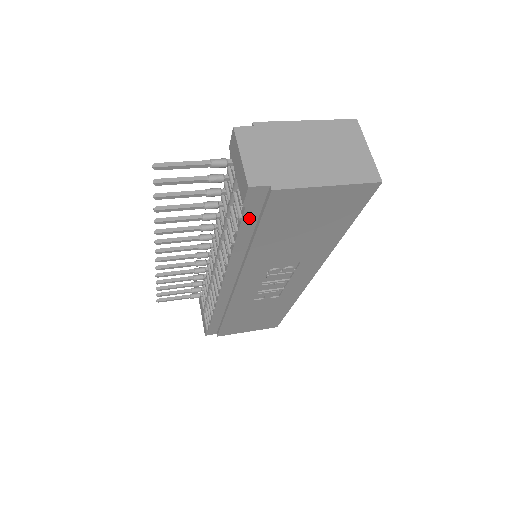
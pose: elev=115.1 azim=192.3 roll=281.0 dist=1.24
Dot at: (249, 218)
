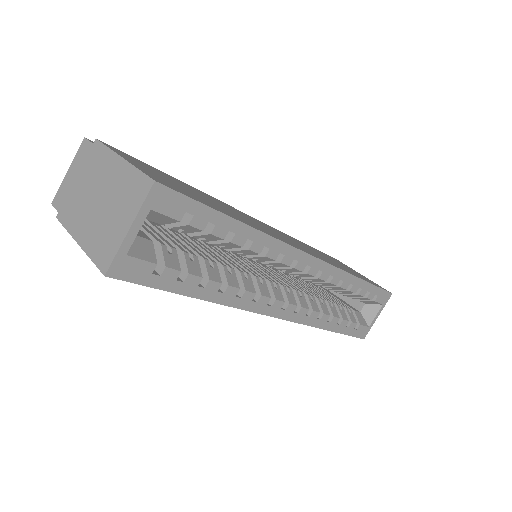
Dot at: occluded
